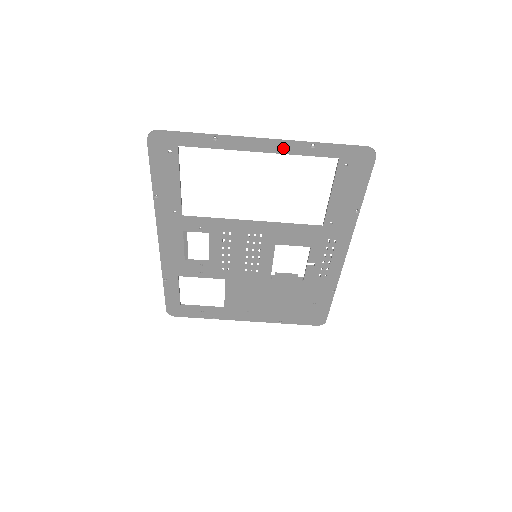
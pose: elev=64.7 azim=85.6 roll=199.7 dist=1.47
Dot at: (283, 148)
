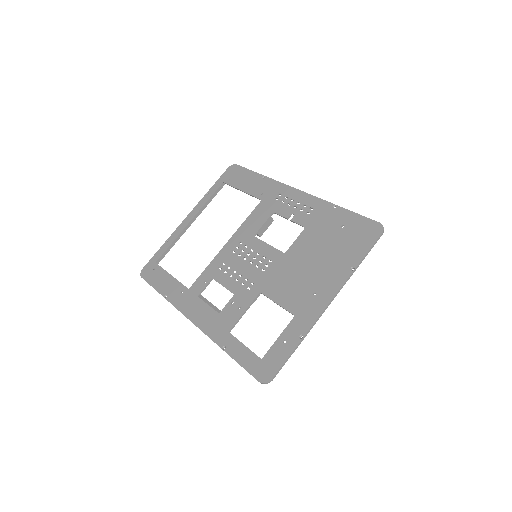
Dot at: (197, 209)
